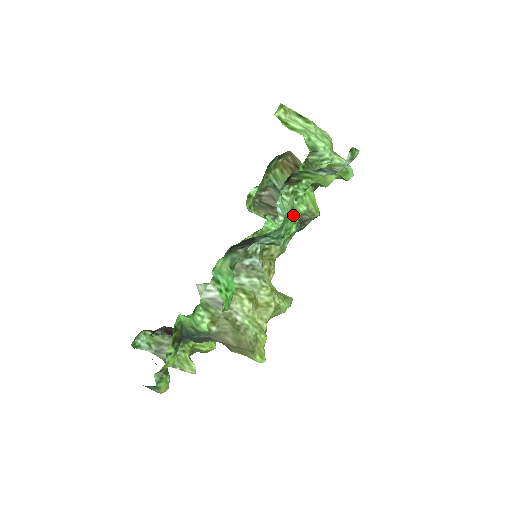
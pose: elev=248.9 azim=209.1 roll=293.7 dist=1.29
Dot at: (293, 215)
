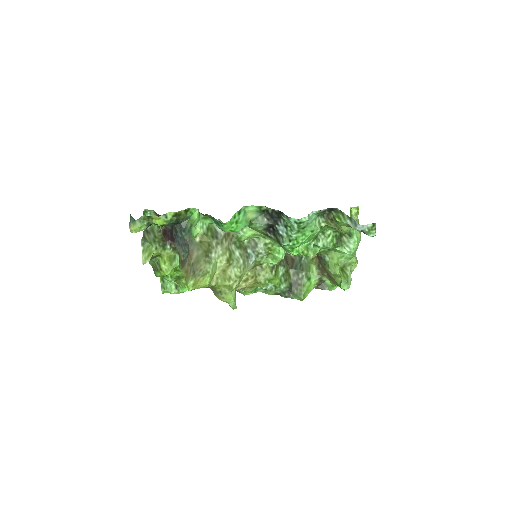
Dot at: (304, 248)
